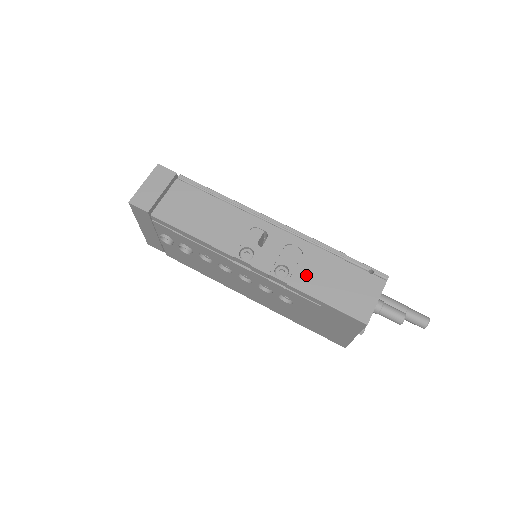
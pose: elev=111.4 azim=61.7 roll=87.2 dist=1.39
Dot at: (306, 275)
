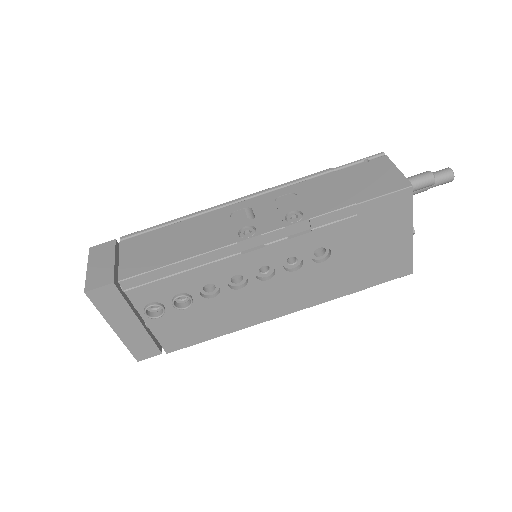
Dot at: (318, 202)
